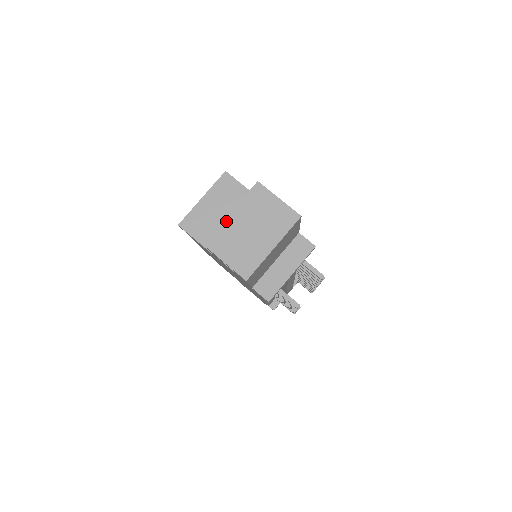
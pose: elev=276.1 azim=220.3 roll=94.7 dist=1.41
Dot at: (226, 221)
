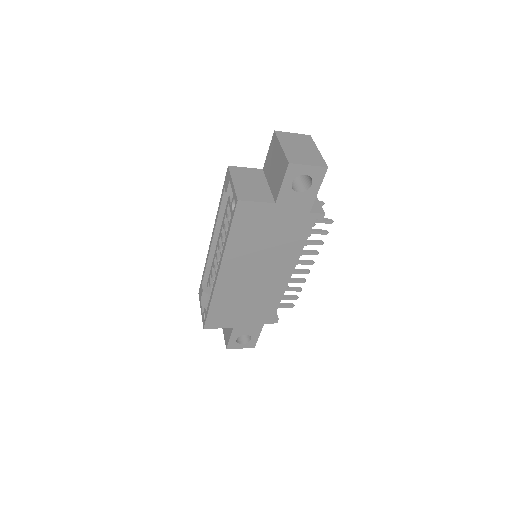
Dot at: (284, 150)
